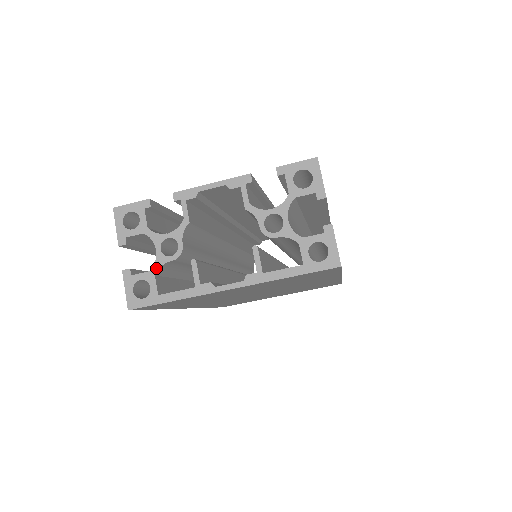
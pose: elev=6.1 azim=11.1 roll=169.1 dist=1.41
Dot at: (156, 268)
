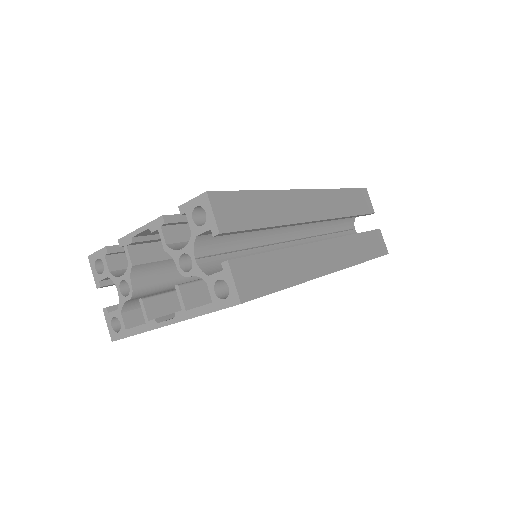
Dot at: (120, 307)
